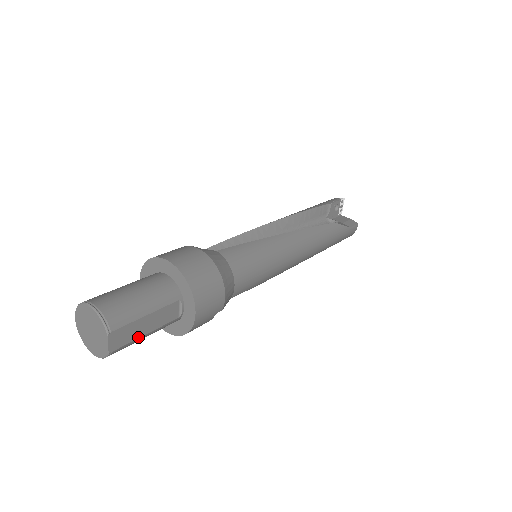
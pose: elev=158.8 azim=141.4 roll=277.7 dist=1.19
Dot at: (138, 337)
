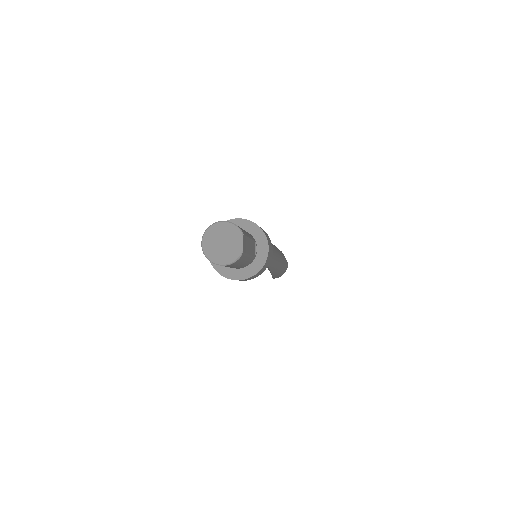
Dot at: (248, 253)
